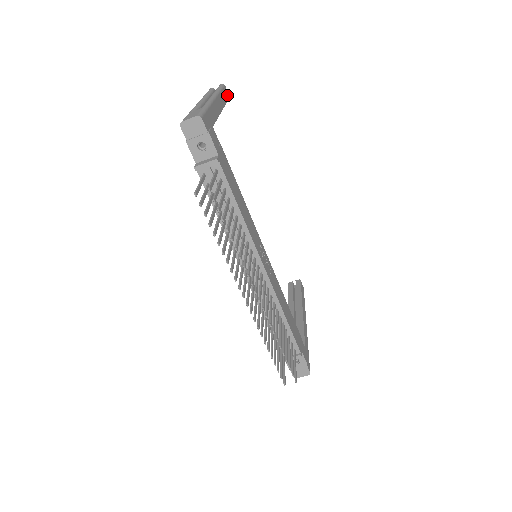
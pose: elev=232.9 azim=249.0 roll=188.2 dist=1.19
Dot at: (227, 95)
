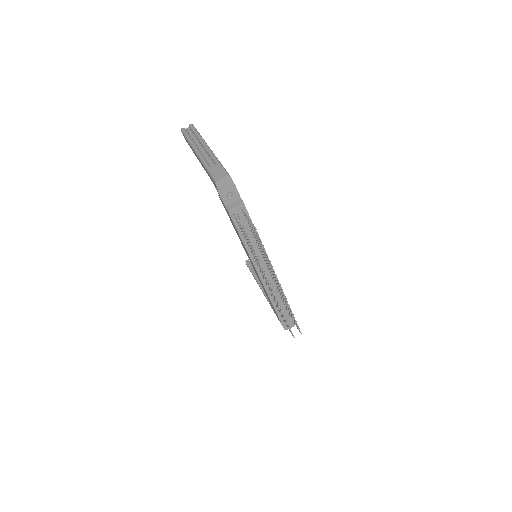
Dot at: occluded
